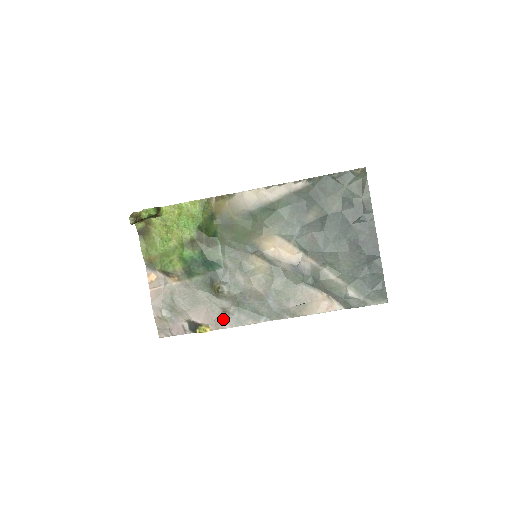
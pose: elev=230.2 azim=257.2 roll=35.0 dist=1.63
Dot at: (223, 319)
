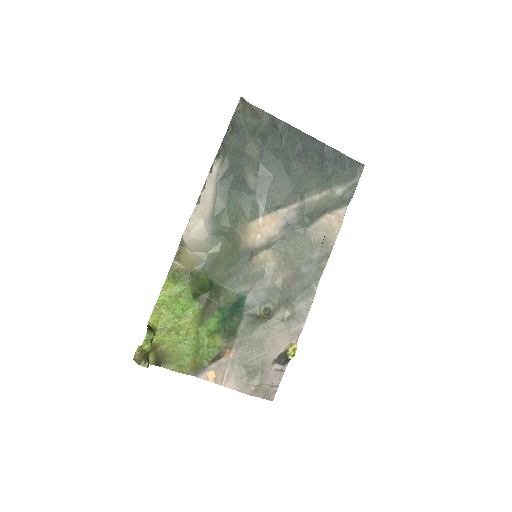
Dot at: (294, 325)
